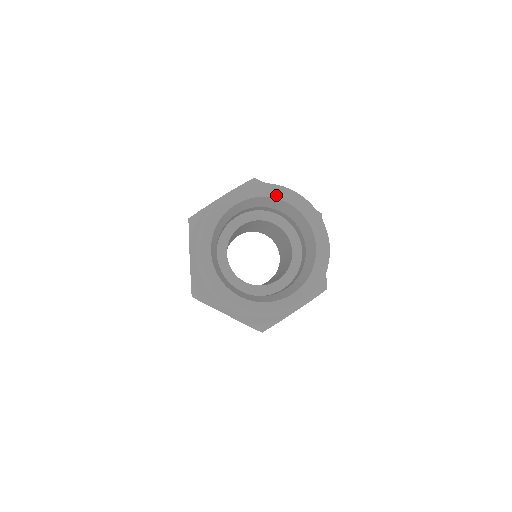
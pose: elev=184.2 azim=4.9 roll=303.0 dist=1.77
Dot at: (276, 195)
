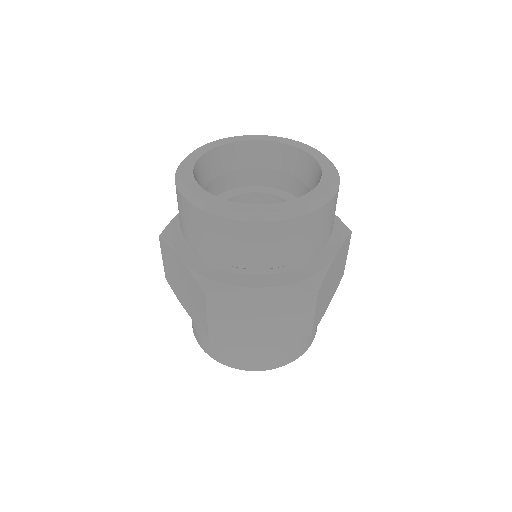
Dot at: (239, 139)
